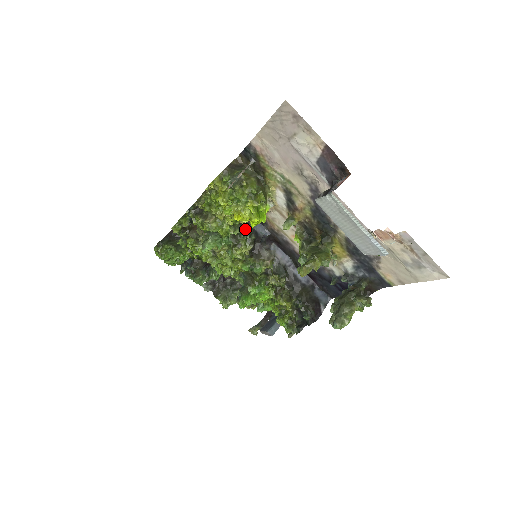
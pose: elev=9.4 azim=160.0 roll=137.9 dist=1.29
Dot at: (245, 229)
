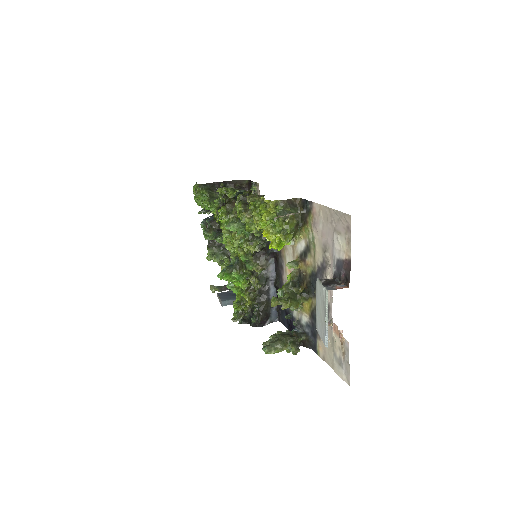
Dot at: (264, 237)
